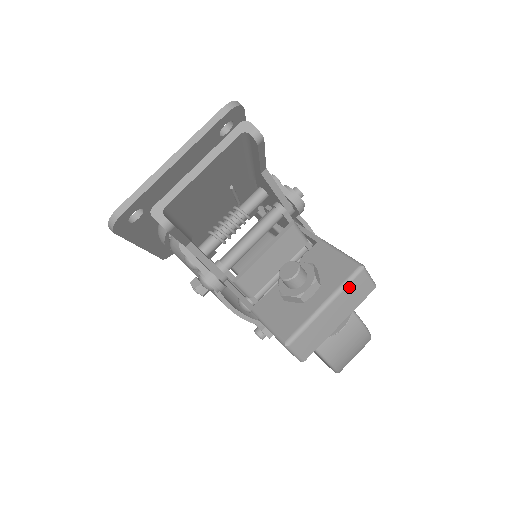
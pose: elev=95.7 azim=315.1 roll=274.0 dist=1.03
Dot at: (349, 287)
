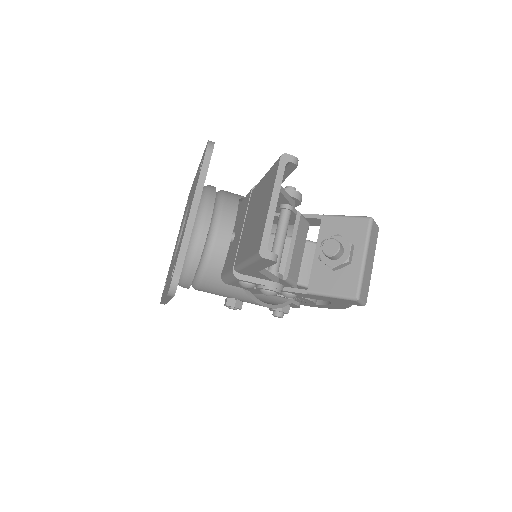
Dot at: (371, 237)
